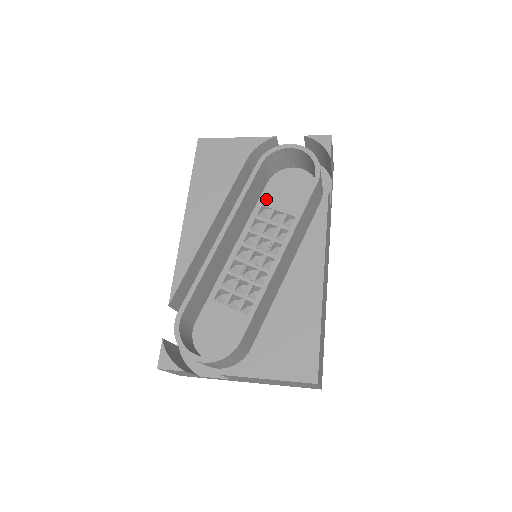
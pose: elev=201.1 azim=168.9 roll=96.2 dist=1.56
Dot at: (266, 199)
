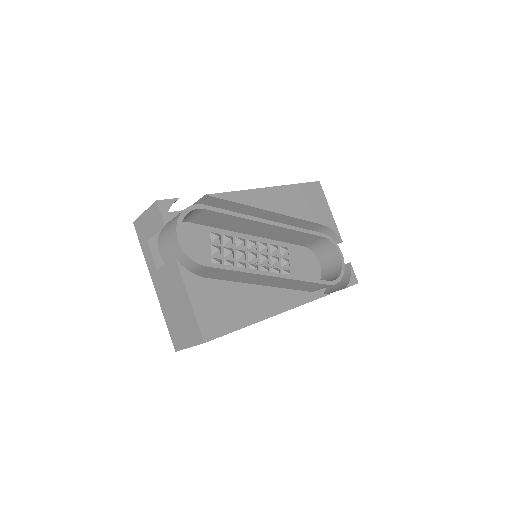
Dot at: (293, 249)
